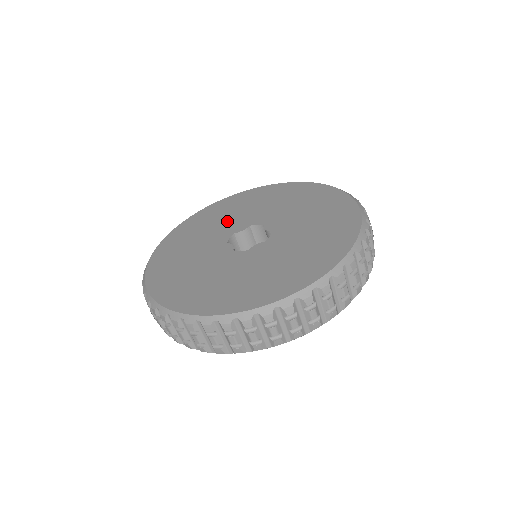
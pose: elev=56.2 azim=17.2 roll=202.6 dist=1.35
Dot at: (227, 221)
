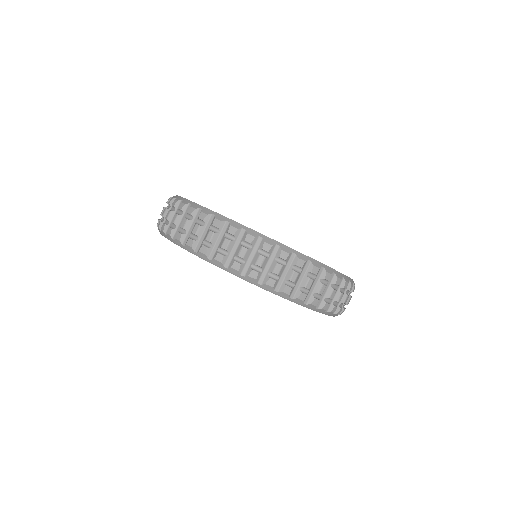
Dot at: occluded
